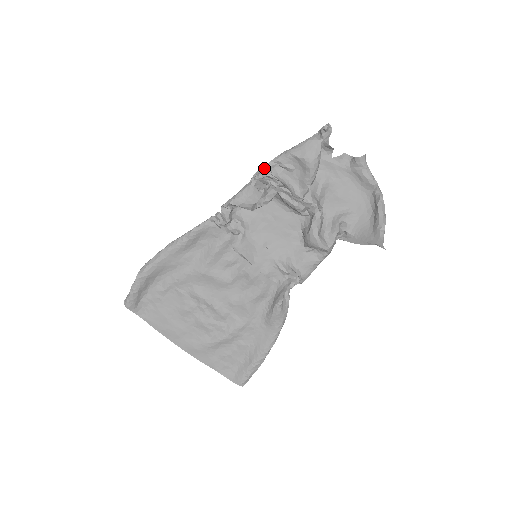
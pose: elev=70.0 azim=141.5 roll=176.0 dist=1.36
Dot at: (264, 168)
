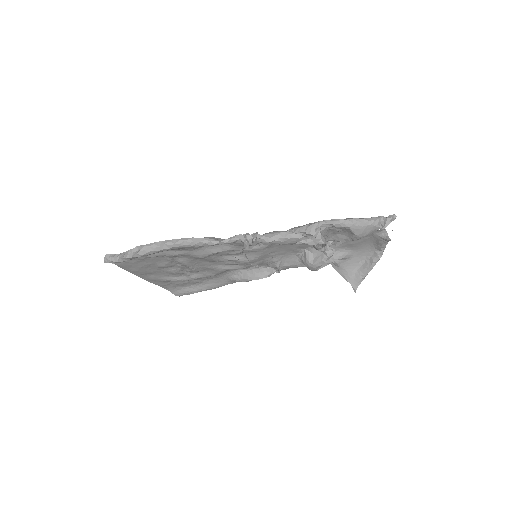
Dot at: (319, 227)
